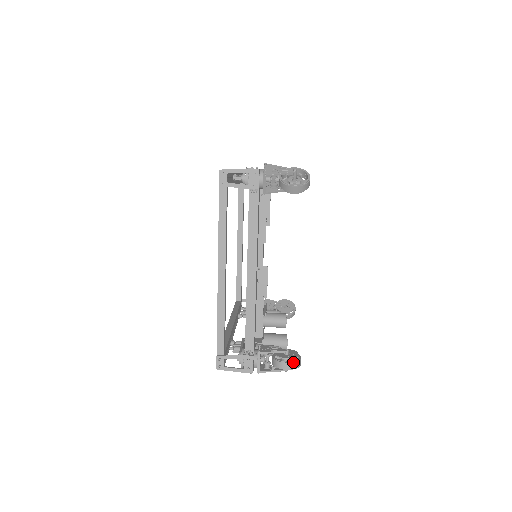
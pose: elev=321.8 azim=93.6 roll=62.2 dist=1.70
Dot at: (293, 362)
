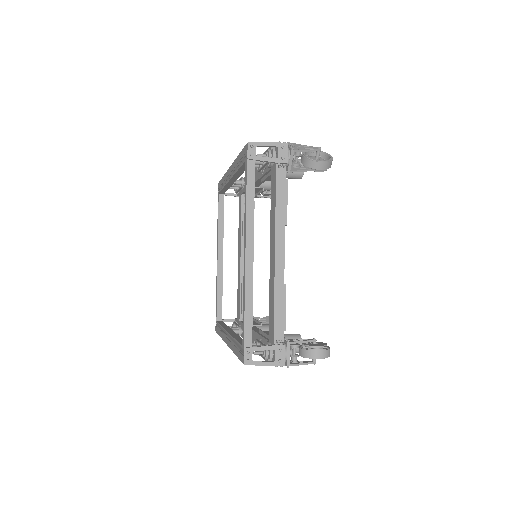
Dot at: (326, 349)
